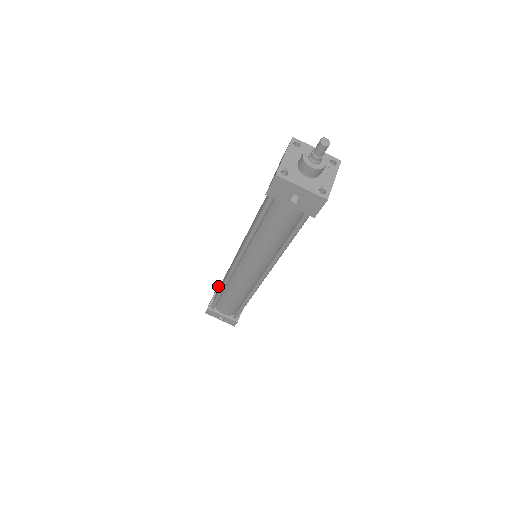
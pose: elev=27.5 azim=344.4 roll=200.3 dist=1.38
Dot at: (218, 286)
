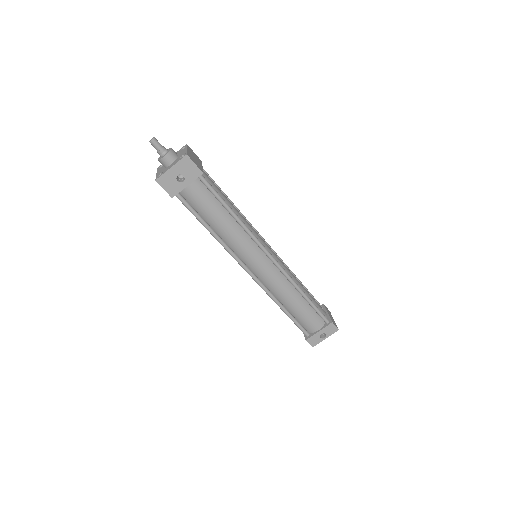
Dot at: occluded
